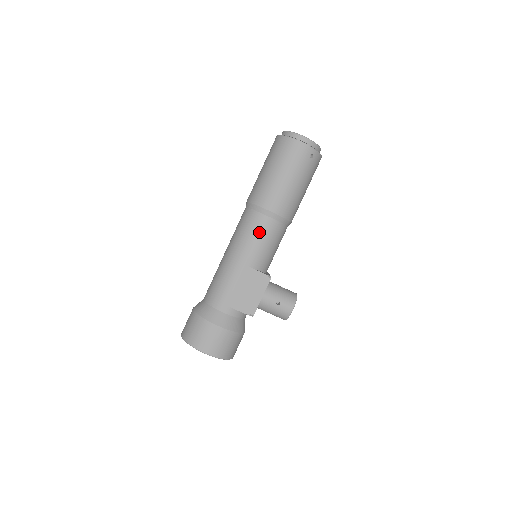
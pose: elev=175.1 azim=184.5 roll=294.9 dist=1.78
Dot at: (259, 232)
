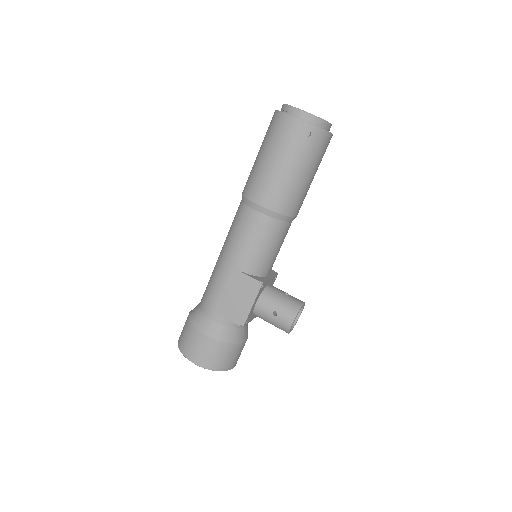
Dot at: (247, 229)
